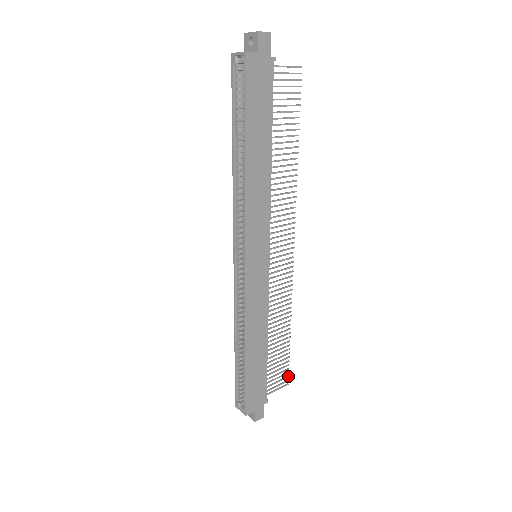
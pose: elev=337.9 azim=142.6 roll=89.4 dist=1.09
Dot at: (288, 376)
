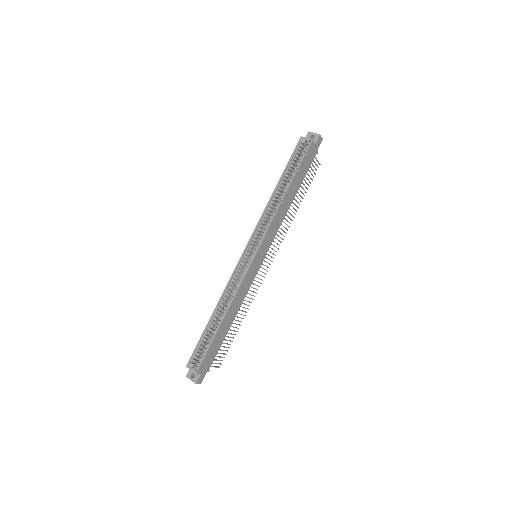
Dot at: occluded
